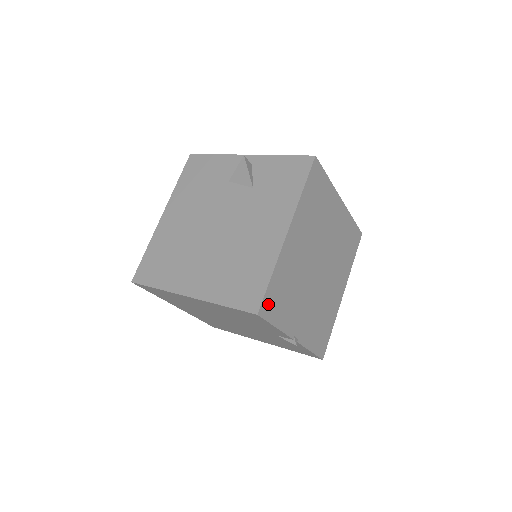
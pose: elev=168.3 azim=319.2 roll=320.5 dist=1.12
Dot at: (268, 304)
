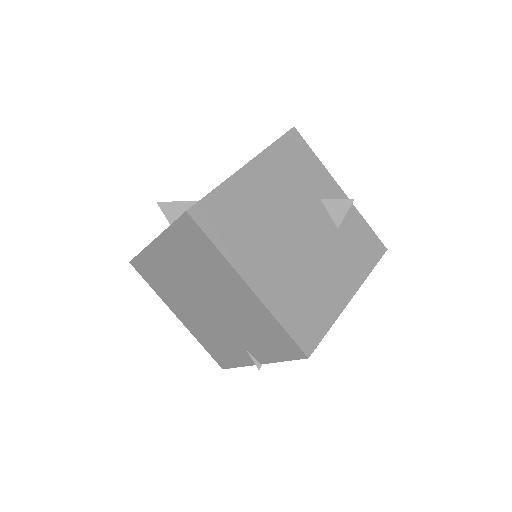
Dot at: occluded
